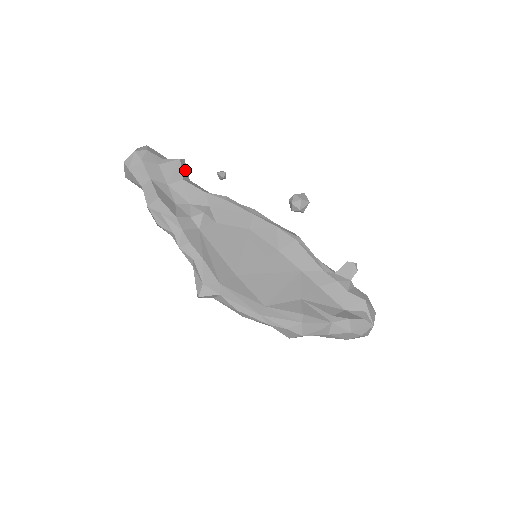
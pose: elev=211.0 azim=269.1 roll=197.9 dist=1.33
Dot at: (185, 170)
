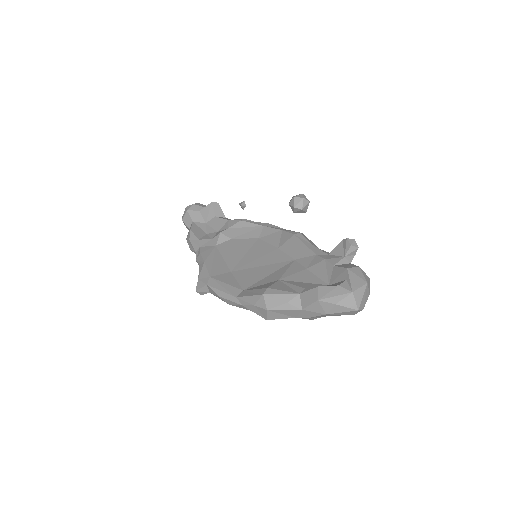
Dot at: (219, 210)
